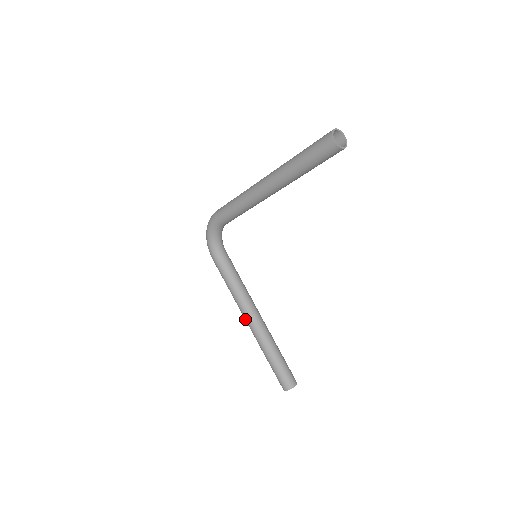
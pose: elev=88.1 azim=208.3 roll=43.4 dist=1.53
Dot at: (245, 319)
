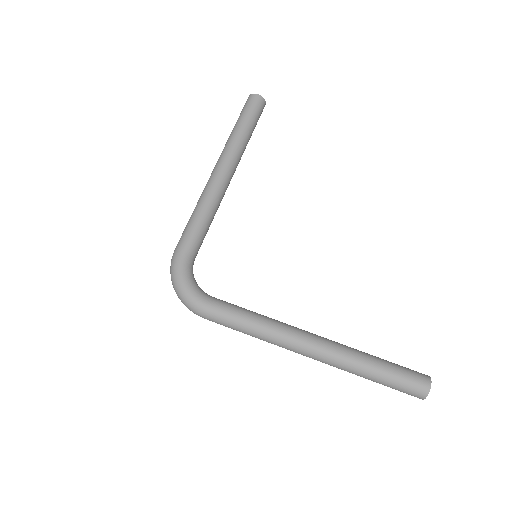
Dot at: (305, 345)
